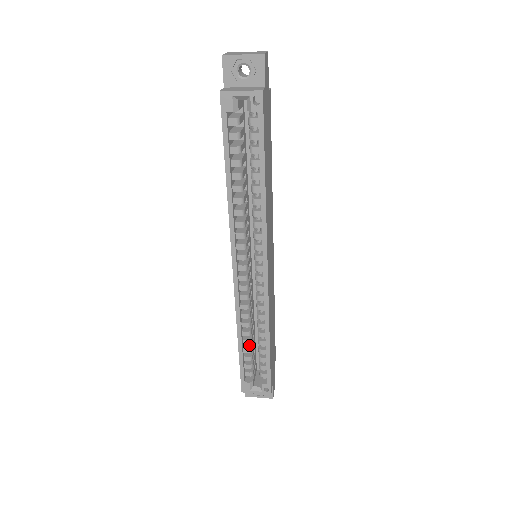
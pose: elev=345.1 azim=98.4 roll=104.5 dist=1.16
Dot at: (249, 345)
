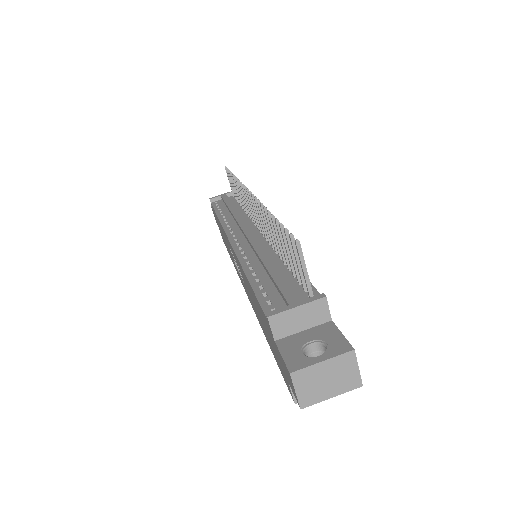
Dot at: occluded
